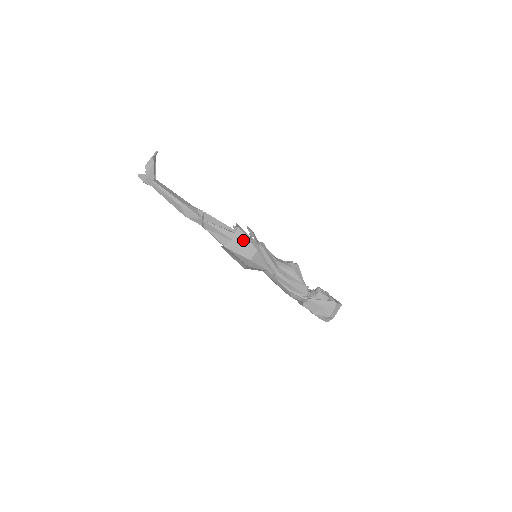
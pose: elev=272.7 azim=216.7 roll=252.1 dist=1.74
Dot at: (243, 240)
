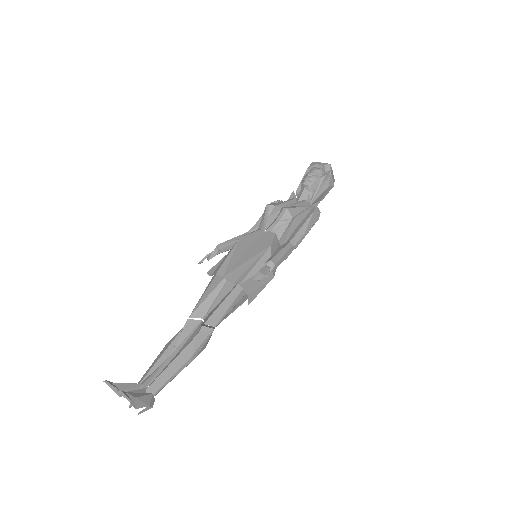
Dot at: (254, 281)
